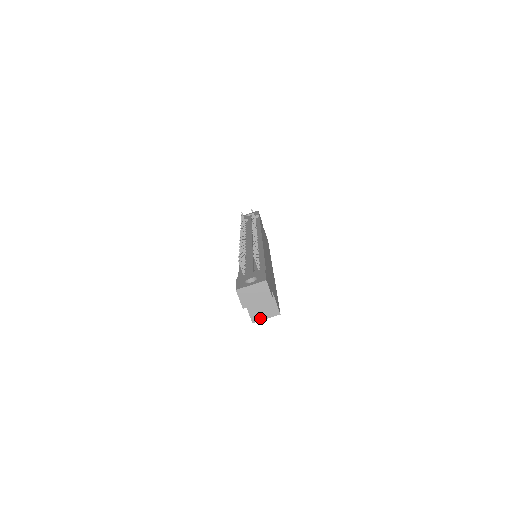
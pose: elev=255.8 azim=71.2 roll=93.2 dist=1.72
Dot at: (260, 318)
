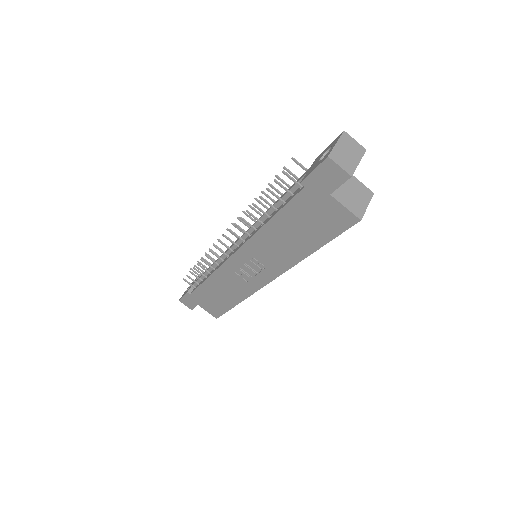
Dot at: (362, 209)
